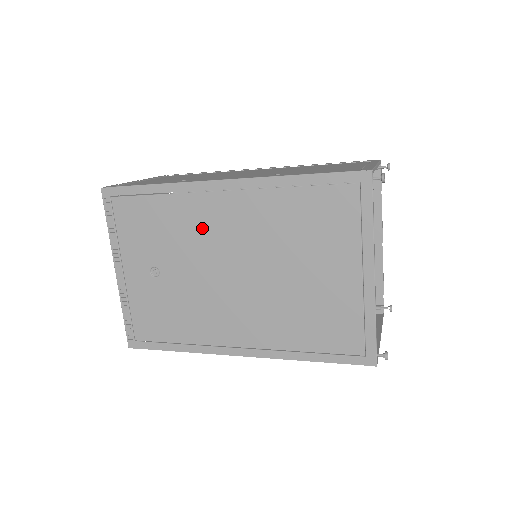
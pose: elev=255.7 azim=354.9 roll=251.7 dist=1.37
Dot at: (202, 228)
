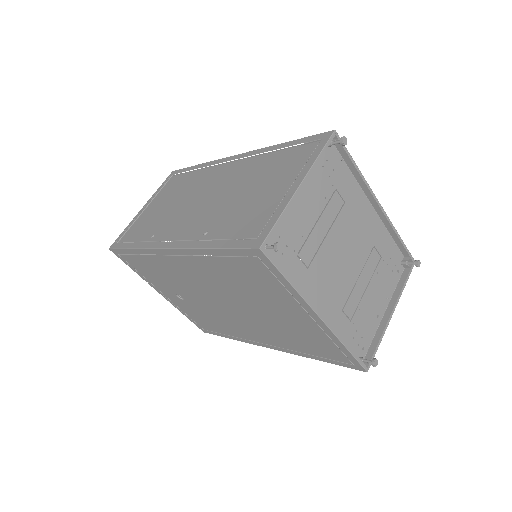
Dot at: (182, 276)
